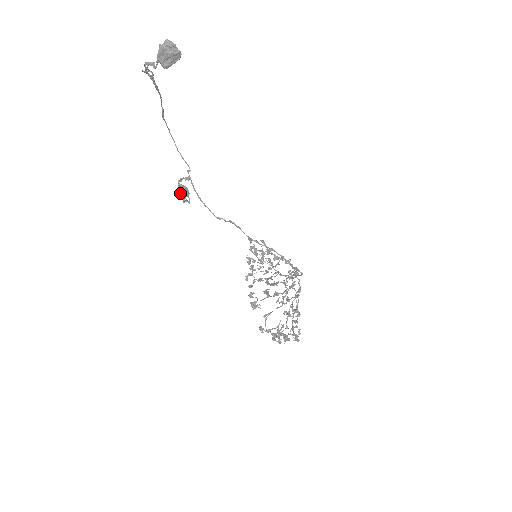
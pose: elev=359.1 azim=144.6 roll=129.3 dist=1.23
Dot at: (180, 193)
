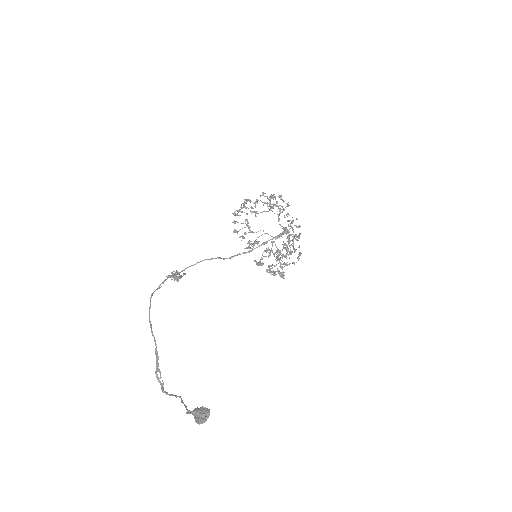
Dot at: occluded
